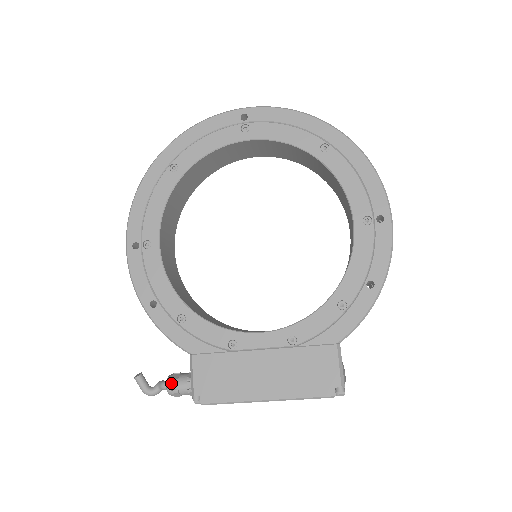
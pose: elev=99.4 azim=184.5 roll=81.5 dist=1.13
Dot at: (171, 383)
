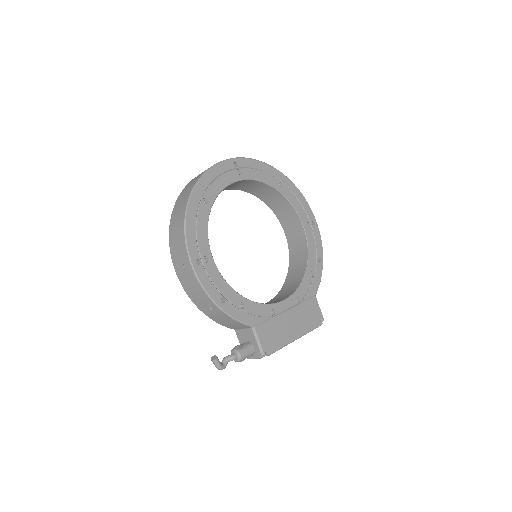
Dot at: (241, 352)
